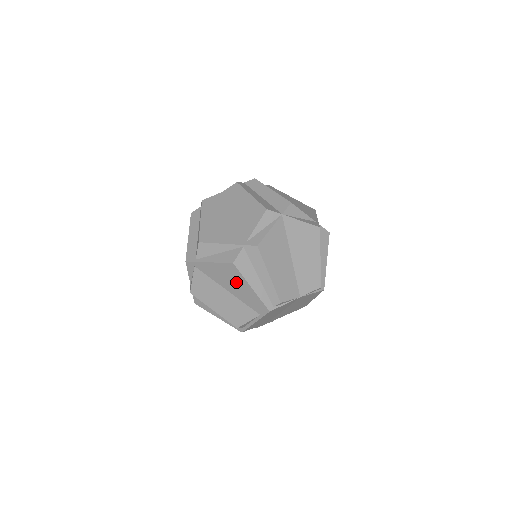
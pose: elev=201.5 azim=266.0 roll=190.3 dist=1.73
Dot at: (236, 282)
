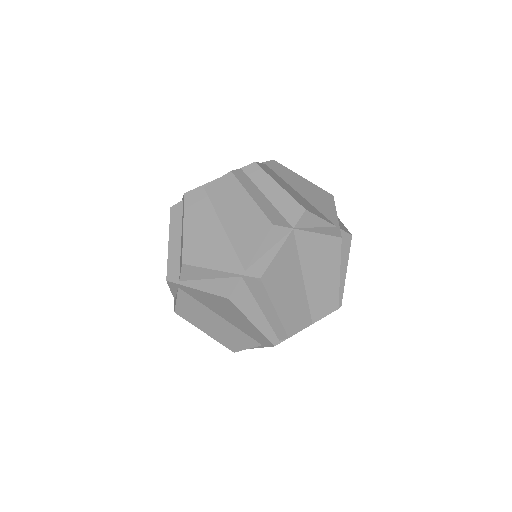
Dot at: (232, 314)
